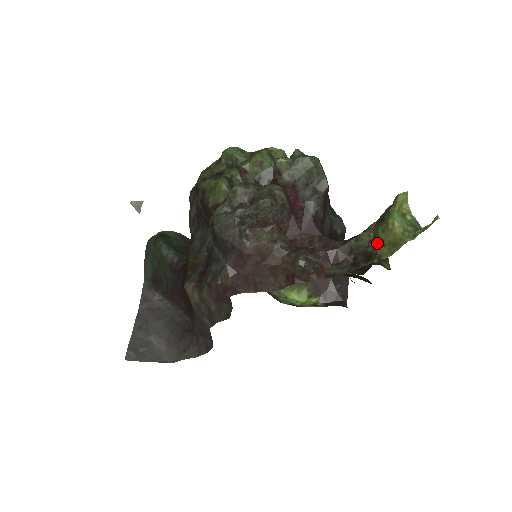
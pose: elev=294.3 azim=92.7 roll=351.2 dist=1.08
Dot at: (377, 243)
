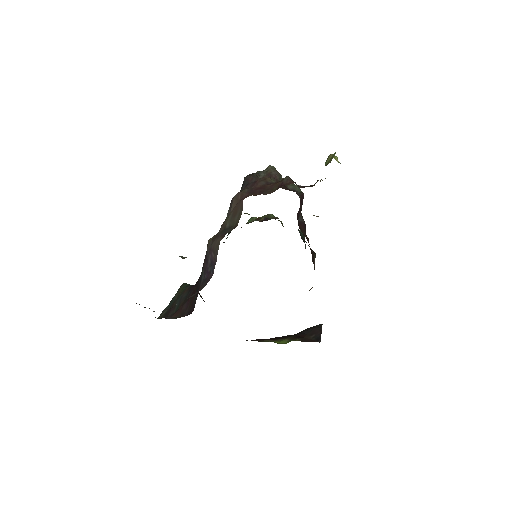
Dot at: occluded
